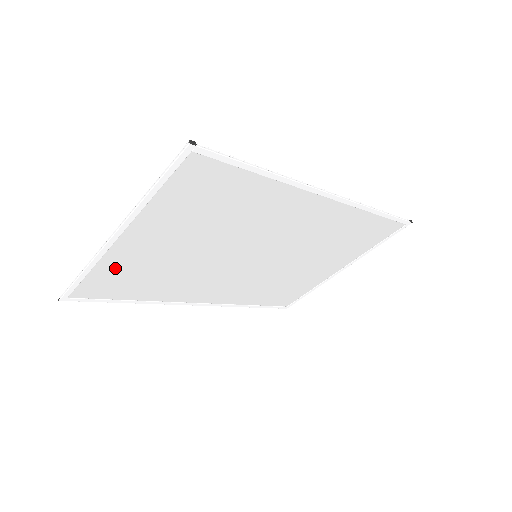
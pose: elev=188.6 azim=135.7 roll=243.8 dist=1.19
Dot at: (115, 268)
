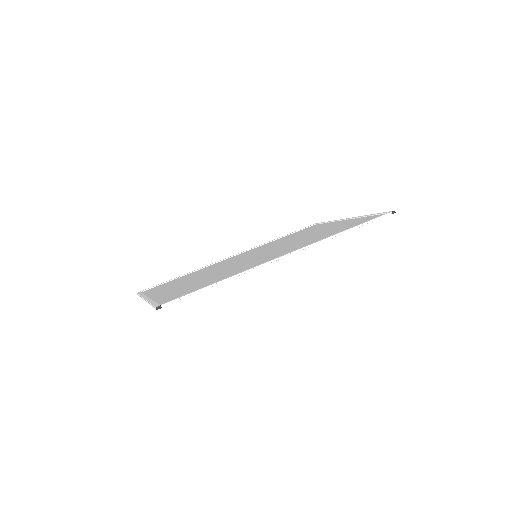
Dot at: occluded
